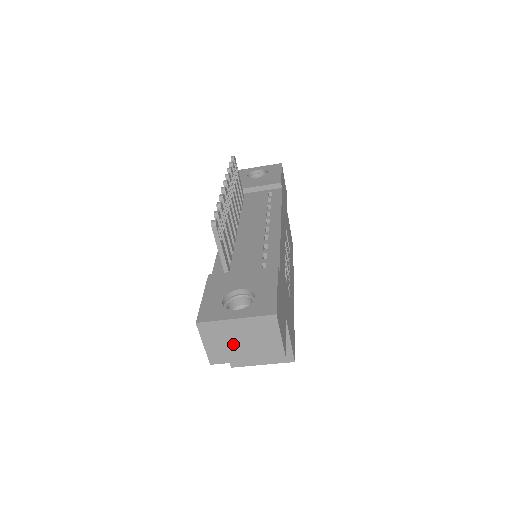
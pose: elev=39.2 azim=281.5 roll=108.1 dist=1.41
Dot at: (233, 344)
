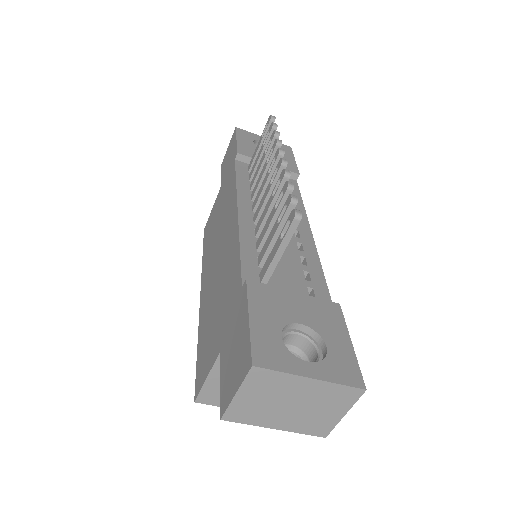
Dot at: (277, 405)
